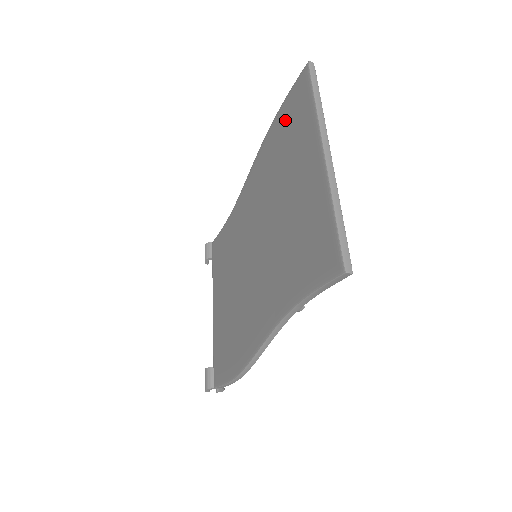
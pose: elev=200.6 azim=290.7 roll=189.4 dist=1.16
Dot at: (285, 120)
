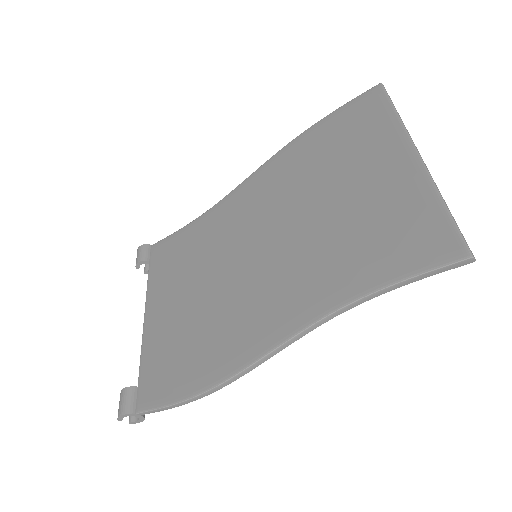
Dot at: (336, 127)
